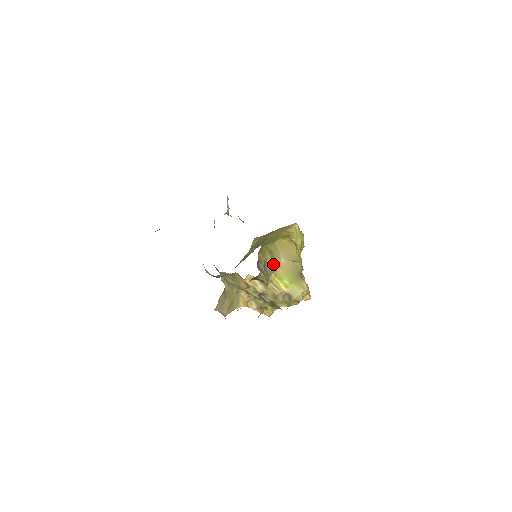
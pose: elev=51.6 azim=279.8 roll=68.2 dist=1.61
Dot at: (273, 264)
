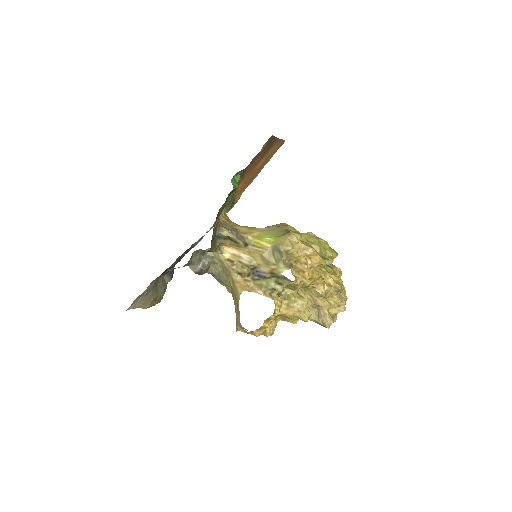
Dot at: (248, 230)
